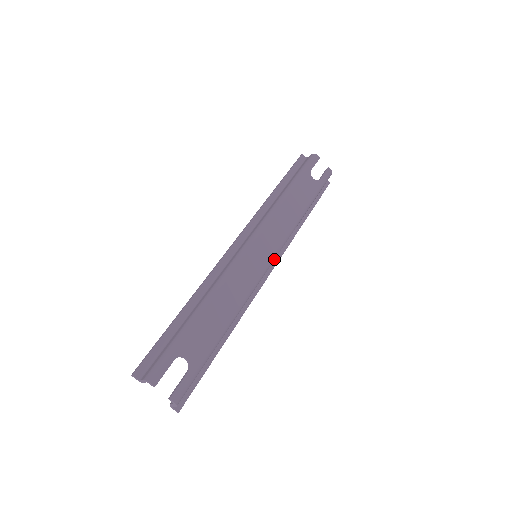
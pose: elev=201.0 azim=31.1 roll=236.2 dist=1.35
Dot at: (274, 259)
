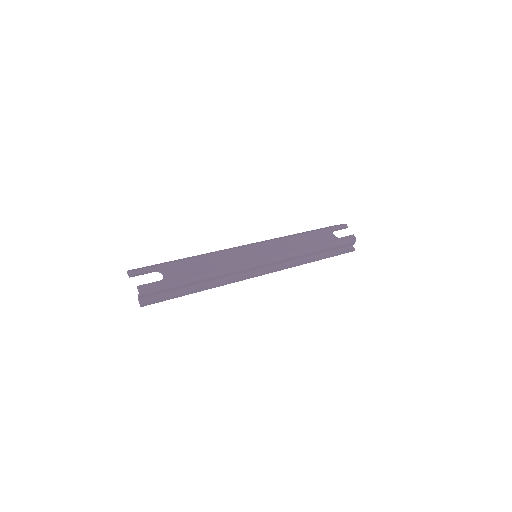
Dot at: (268, 262)
